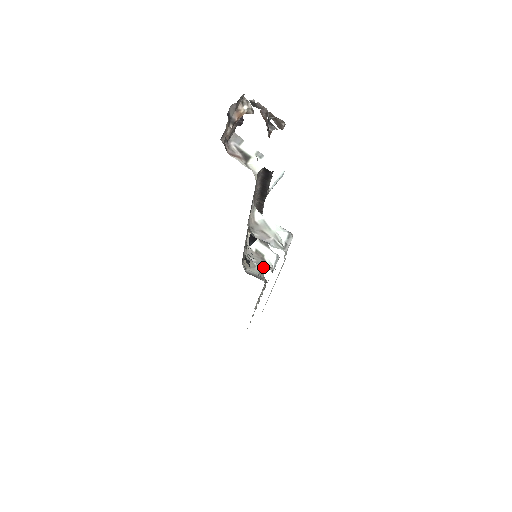
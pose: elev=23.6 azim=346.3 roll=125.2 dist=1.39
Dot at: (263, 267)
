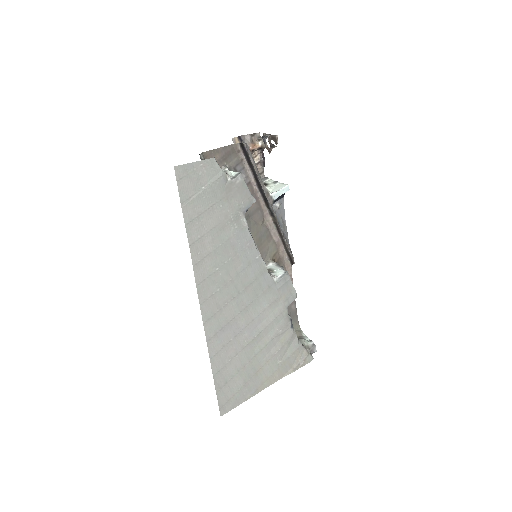
Dot at: occluded
